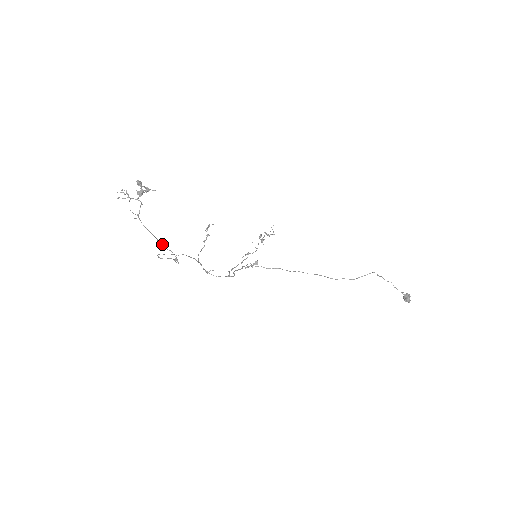
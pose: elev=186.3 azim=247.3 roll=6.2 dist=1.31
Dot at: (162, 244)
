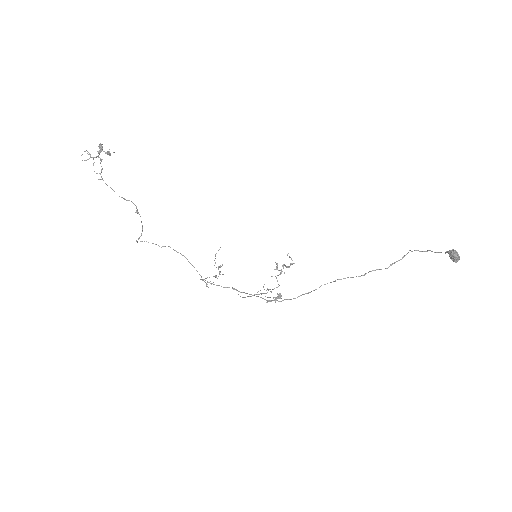
Dot at: (122, 197)
